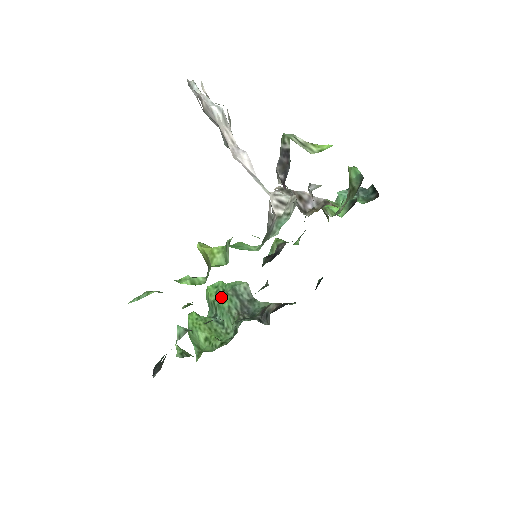
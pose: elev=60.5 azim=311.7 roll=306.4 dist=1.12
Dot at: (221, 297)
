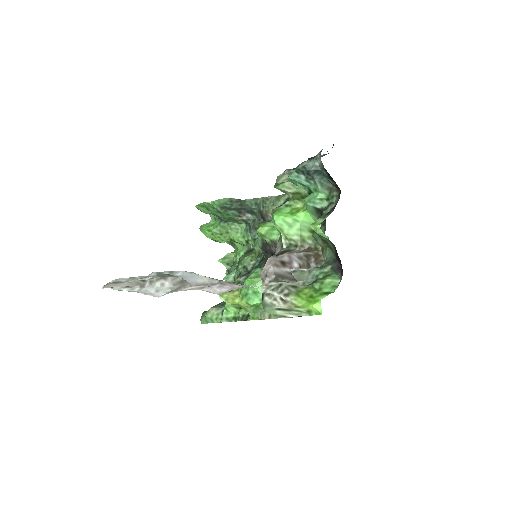
Dot at: (216, 213)
